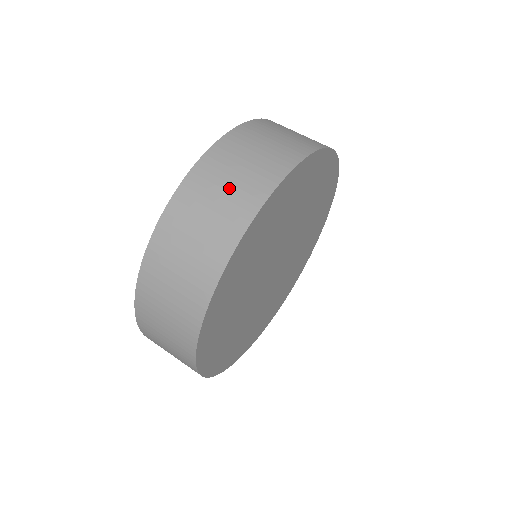
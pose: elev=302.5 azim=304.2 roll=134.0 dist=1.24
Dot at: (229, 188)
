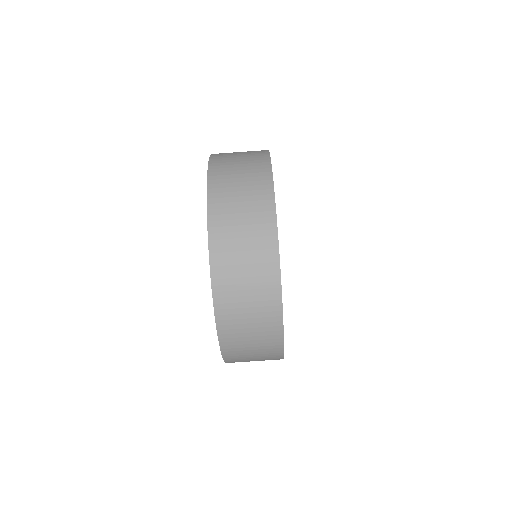
Dot at: (250, 299)
